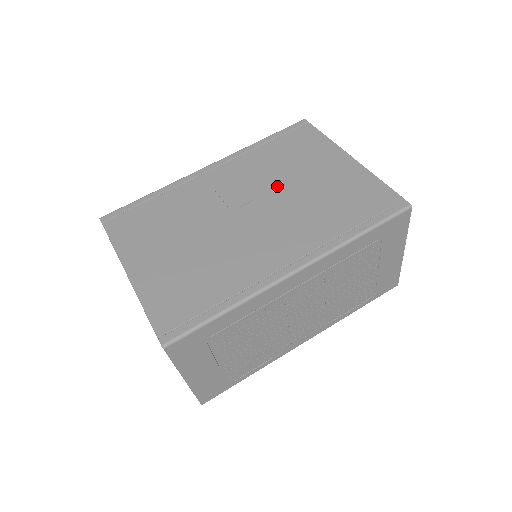
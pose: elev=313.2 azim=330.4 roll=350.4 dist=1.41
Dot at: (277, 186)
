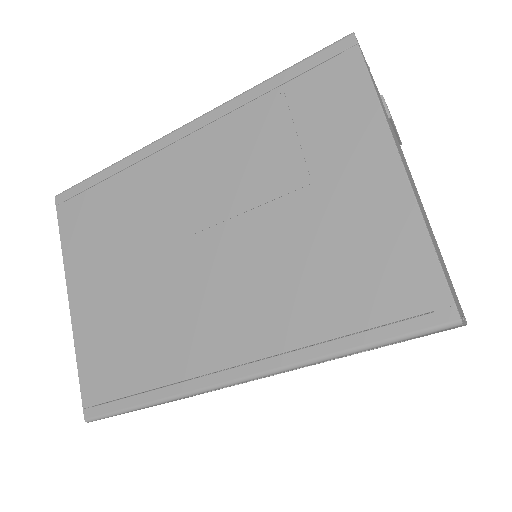
Dot at: (260, 203)
